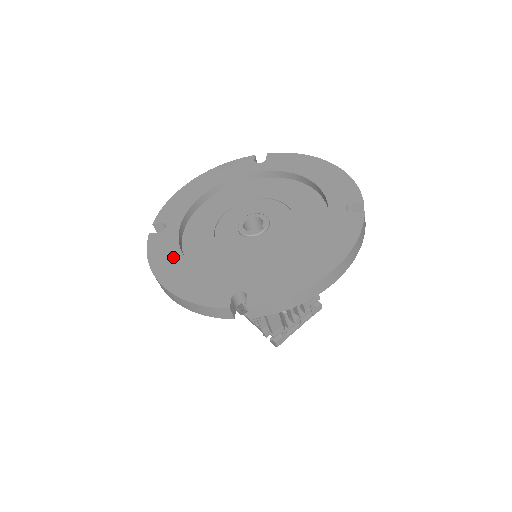
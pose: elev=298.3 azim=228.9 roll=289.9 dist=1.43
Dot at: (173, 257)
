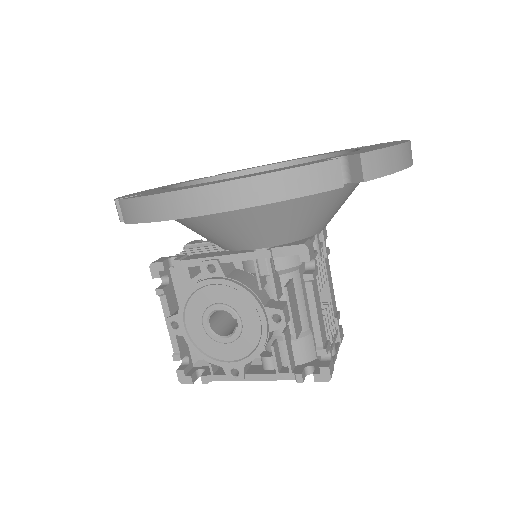
Dot at: (188, 186)
